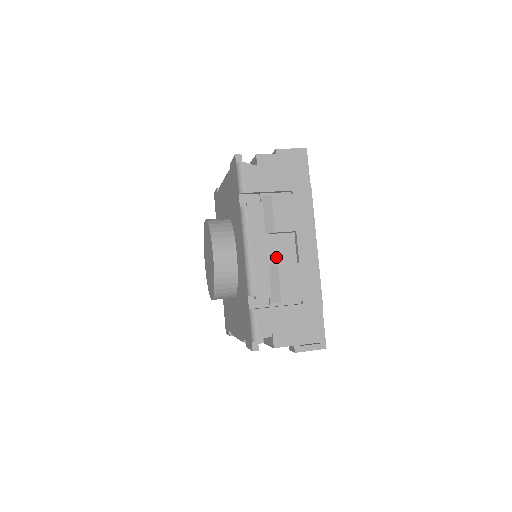
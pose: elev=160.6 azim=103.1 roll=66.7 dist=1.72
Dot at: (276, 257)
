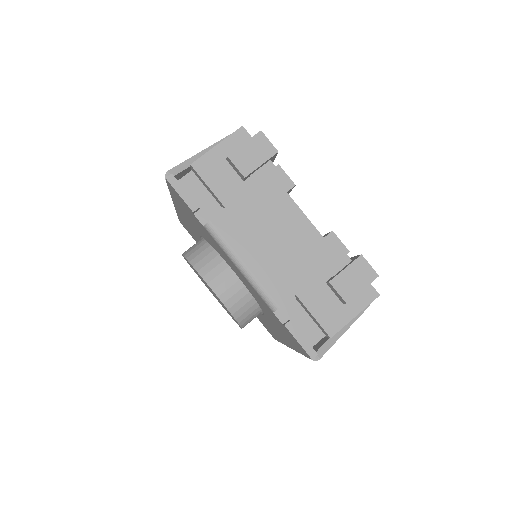
Dot at: occluded
